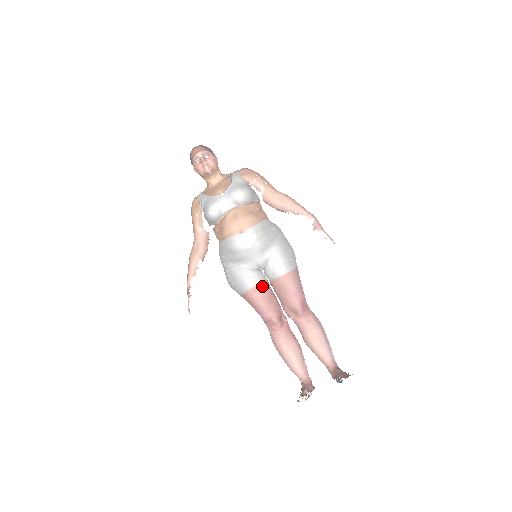
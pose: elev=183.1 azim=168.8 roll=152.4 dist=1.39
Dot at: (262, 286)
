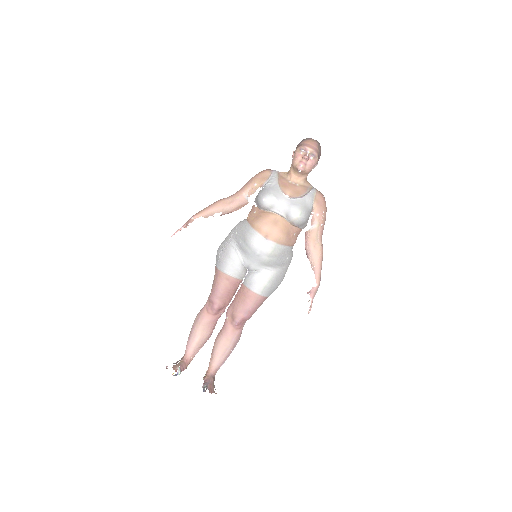
Dot at: (235, 281)
